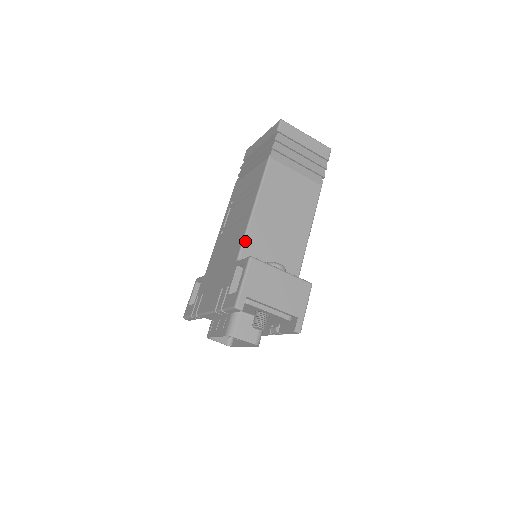
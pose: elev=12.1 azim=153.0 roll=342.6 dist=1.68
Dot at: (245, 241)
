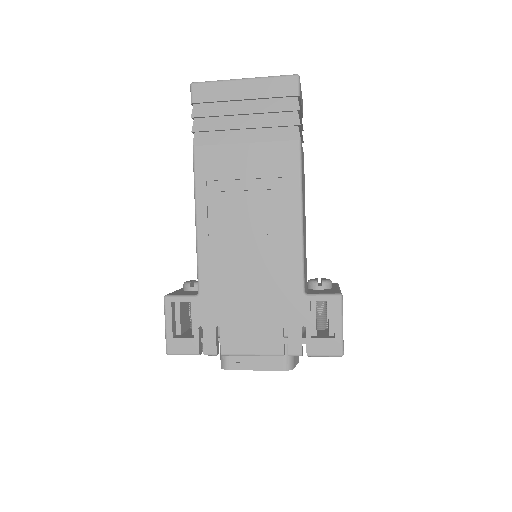
Dot at: (304, 266)
